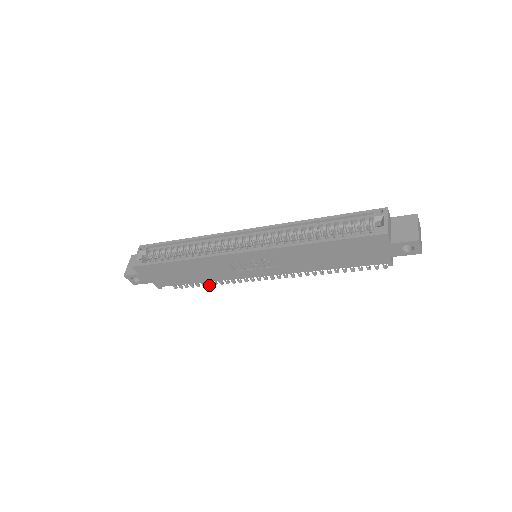
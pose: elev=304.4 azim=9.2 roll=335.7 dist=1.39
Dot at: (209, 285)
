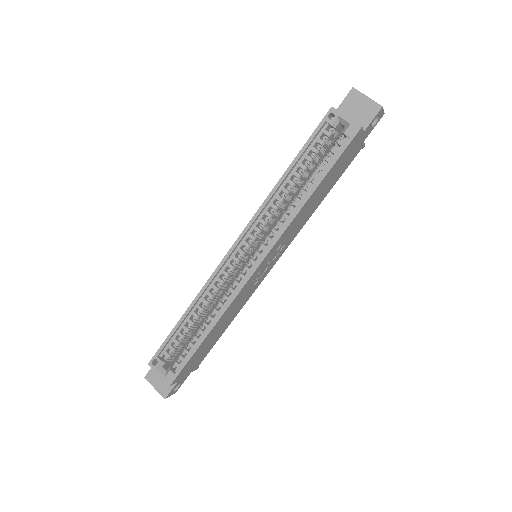
Dot at: occluded
